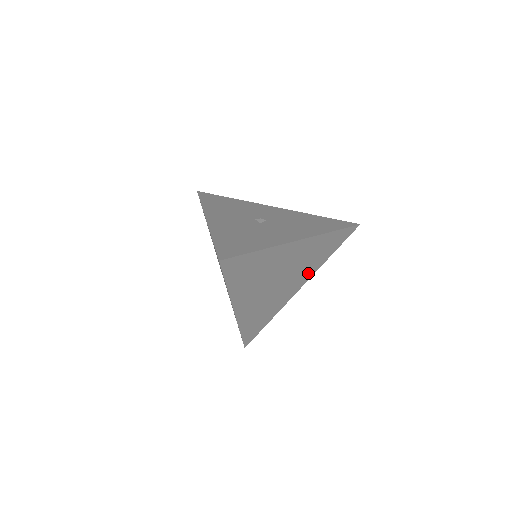
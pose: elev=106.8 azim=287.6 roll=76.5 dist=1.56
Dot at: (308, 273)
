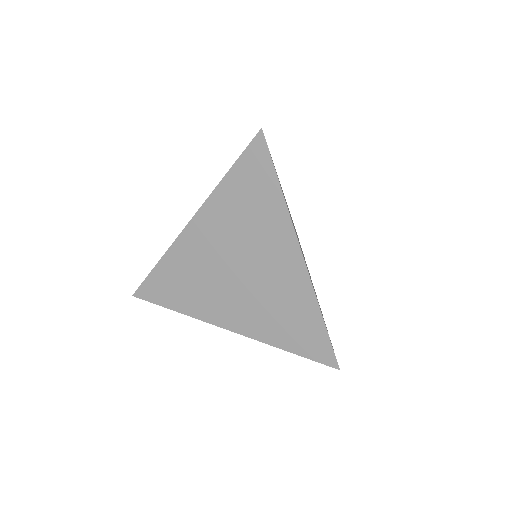
Dot at: occluded
